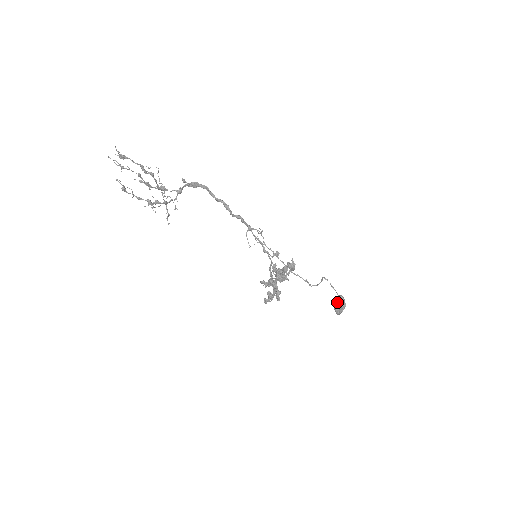
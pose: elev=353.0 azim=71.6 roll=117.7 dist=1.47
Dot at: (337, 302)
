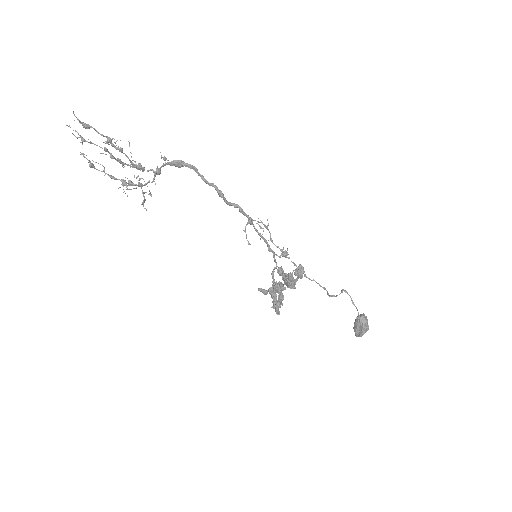
Dot at: (357, 323)
